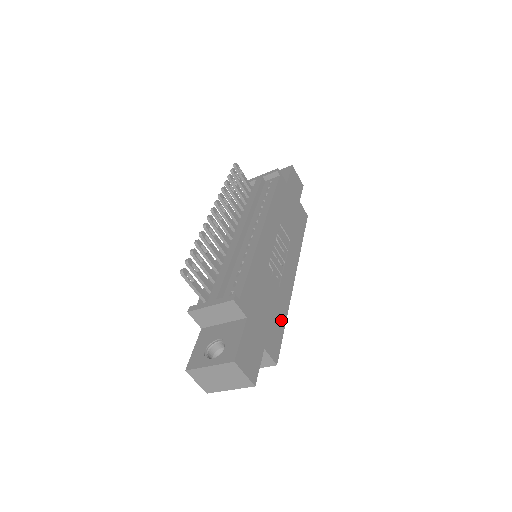
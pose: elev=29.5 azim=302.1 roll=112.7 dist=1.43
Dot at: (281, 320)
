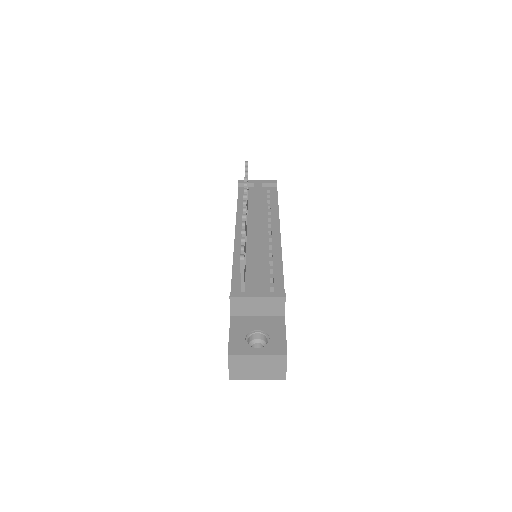
Dot at: occluded
